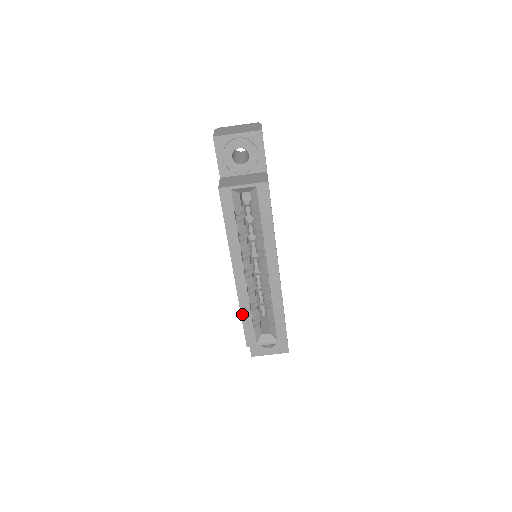
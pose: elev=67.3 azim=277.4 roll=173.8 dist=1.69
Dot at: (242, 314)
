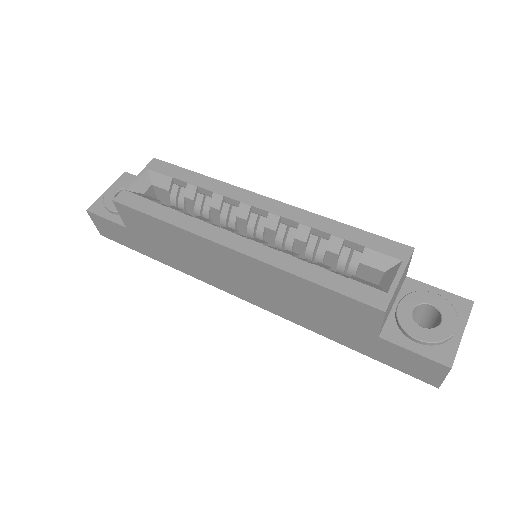
Dot at: (307, 278)
